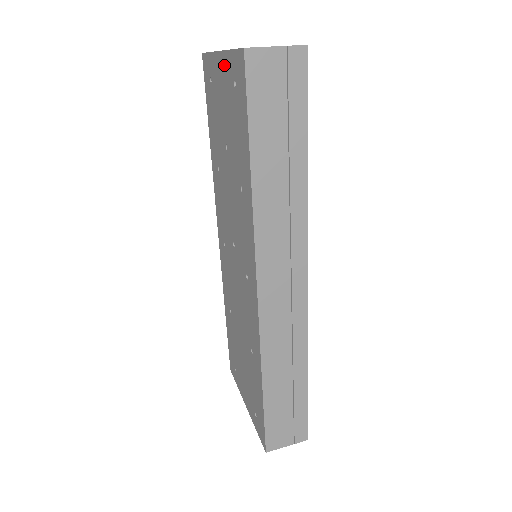
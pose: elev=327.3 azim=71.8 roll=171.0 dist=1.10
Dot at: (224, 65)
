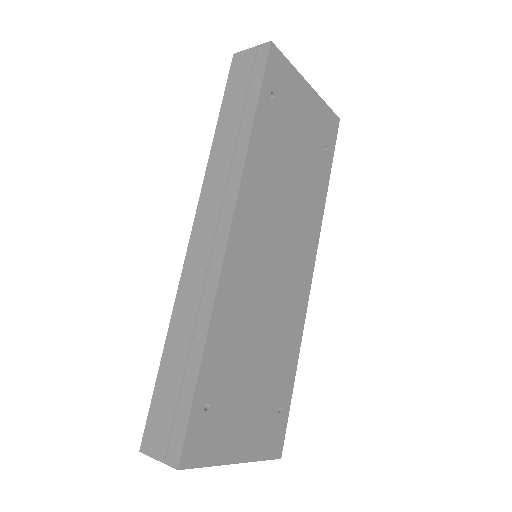
Dot at: occluded
